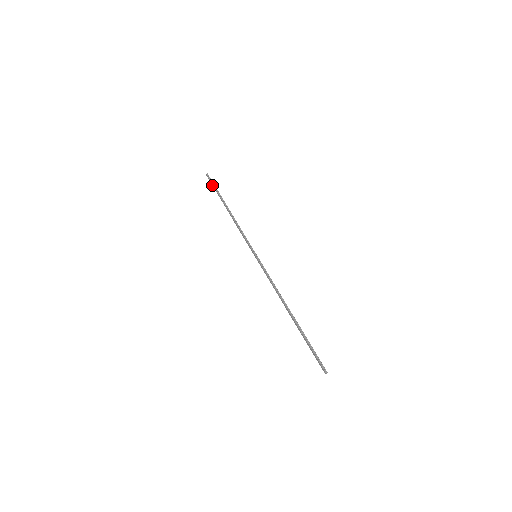
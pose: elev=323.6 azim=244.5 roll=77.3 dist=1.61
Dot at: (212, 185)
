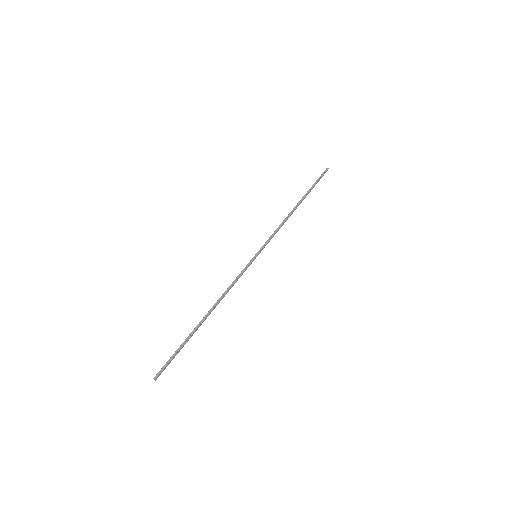
Dot at: (318, 179)
